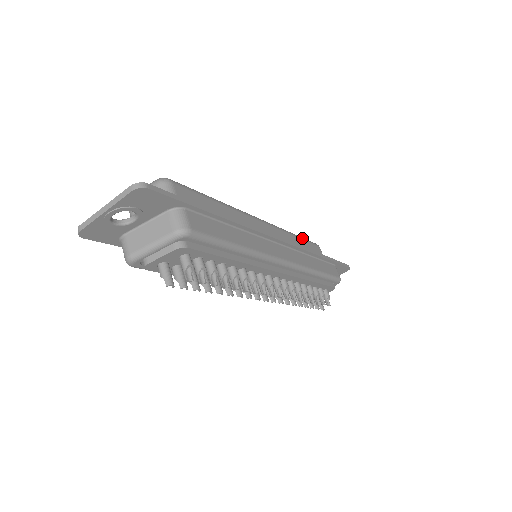
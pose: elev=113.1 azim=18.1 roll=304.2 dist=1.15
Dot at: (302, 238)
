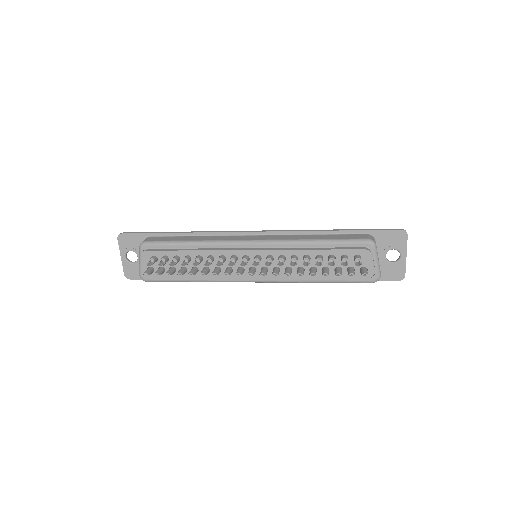
Dot at: occluded
